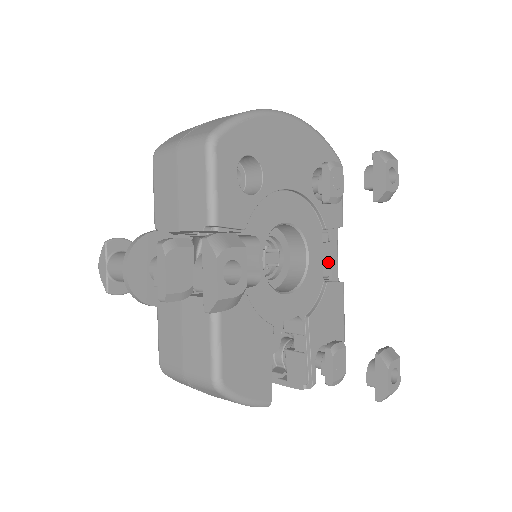
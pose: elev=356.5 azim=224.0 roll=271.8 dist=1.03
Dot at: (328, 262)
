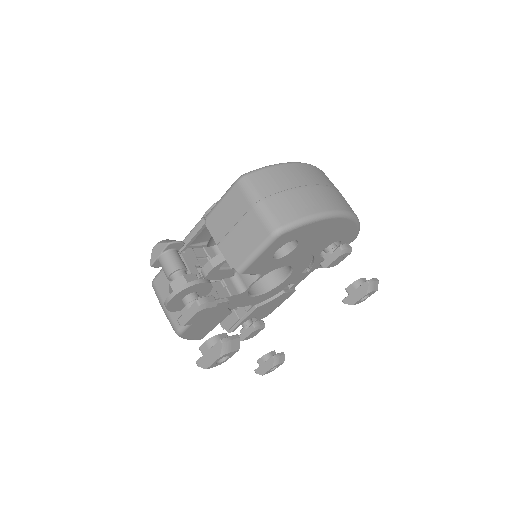
Dot at: (296, 281)
